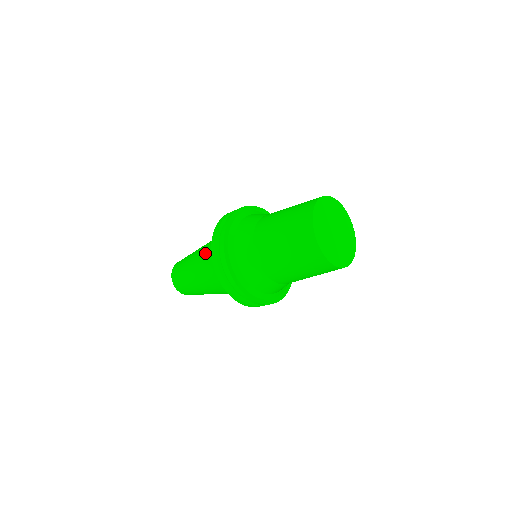
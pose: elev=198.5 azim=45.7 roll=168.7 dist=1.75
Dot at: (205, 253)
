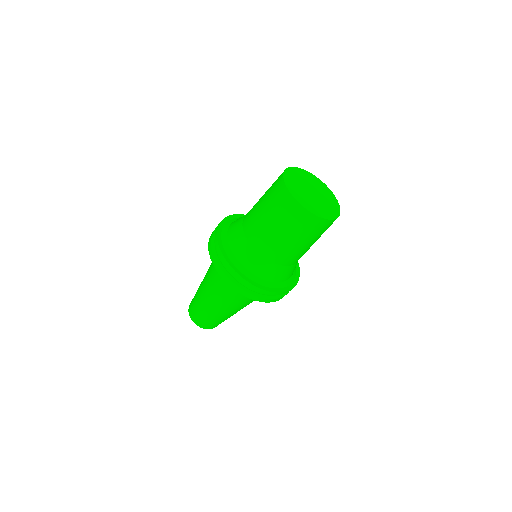
Dot at: (215, 287)
